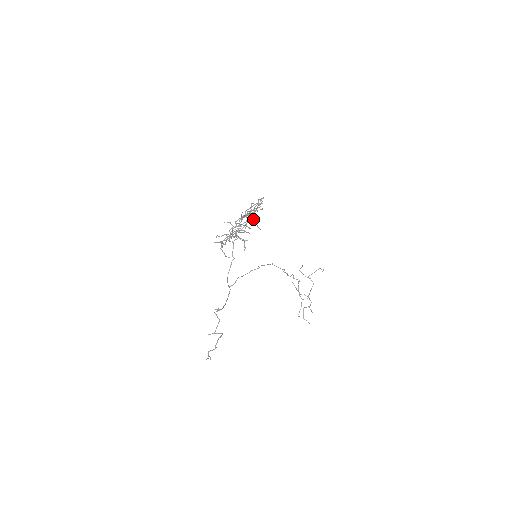
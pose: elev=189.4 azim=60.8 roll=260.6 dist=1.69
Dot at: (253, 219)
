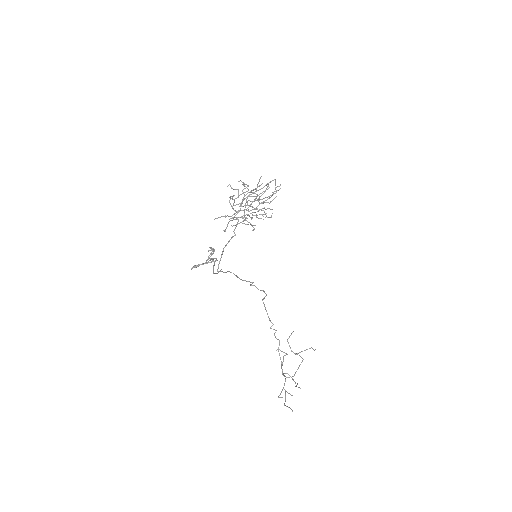
Dot at: (260, 218)
